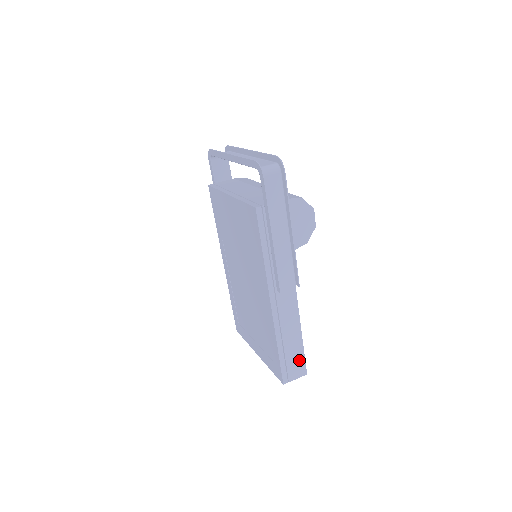
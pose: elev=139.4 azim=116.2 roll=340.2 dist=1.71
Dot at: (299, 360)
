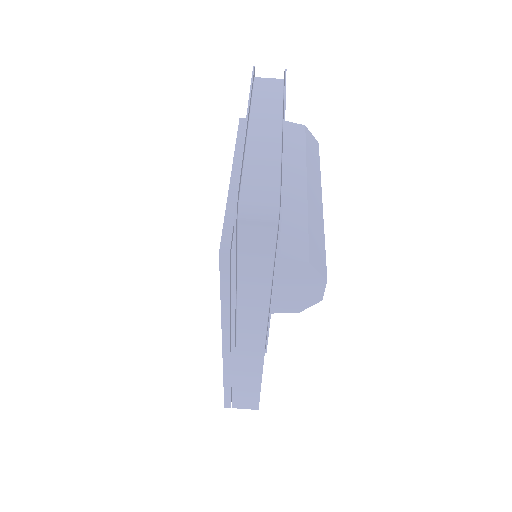
Dot at: (251, 398)
